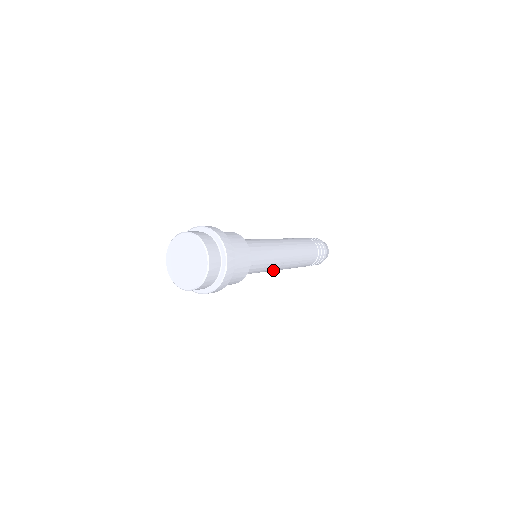
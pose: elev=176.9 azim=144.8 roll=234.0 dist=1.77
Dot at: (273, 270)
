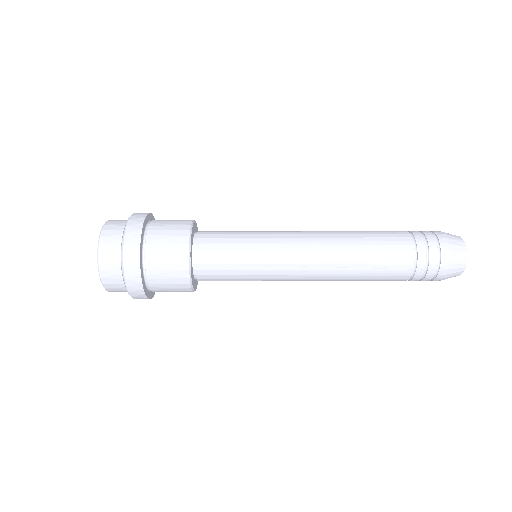
Dot at: (292, 278)
